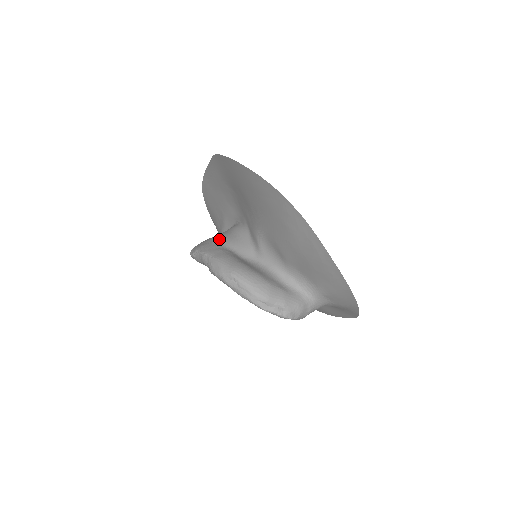
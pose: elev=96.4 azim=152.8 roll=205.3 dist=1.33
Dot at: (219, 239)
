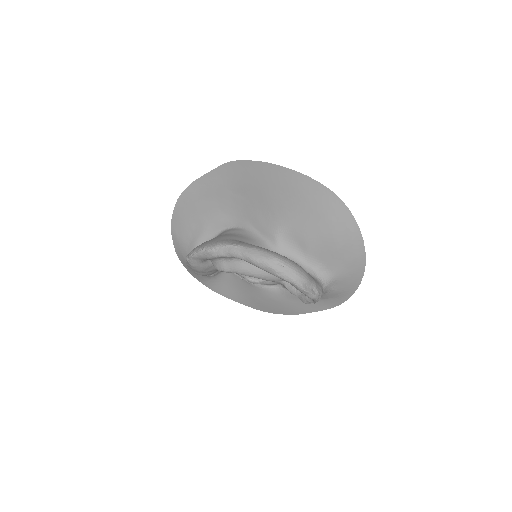
Dot at: (233, 237)
